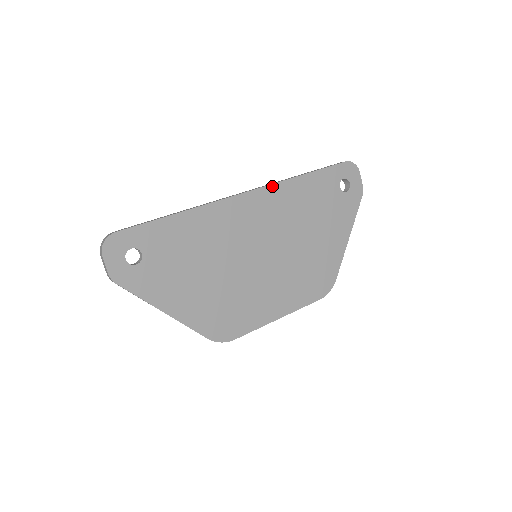
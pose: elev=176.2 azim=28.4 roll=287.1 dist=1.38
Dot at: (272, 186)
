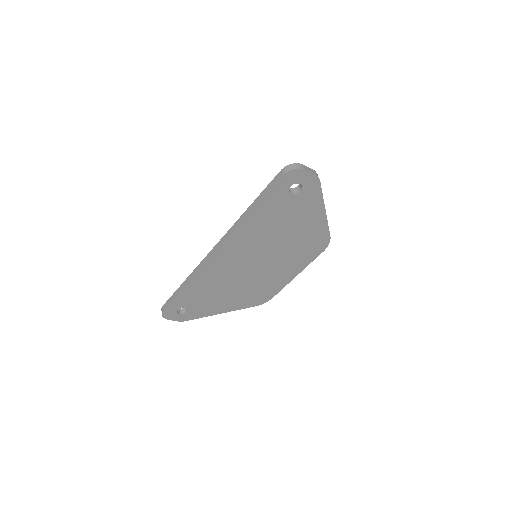
Dot at: (231, 236)
